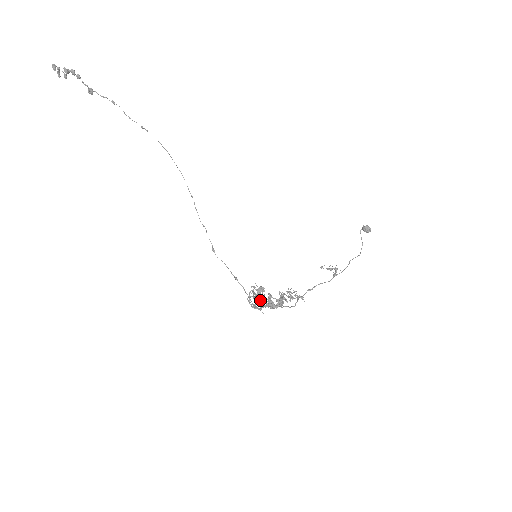
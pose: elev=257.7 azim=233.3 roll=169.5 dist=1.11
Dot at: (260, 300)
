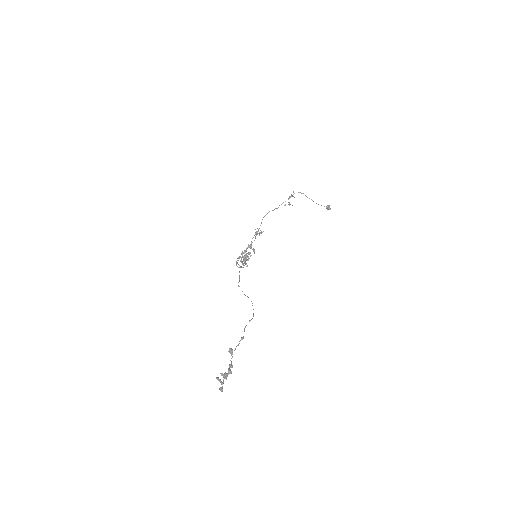
Dot at: occluded
